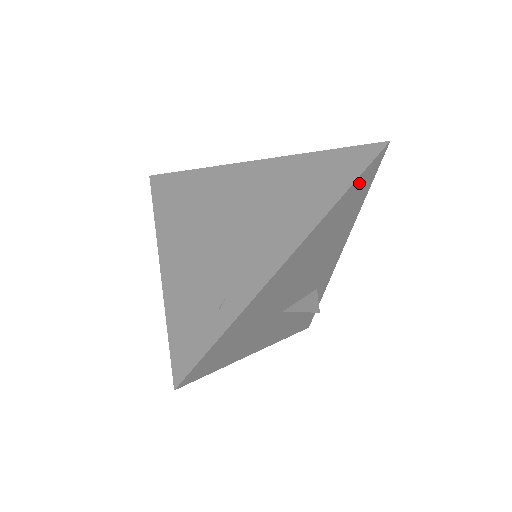
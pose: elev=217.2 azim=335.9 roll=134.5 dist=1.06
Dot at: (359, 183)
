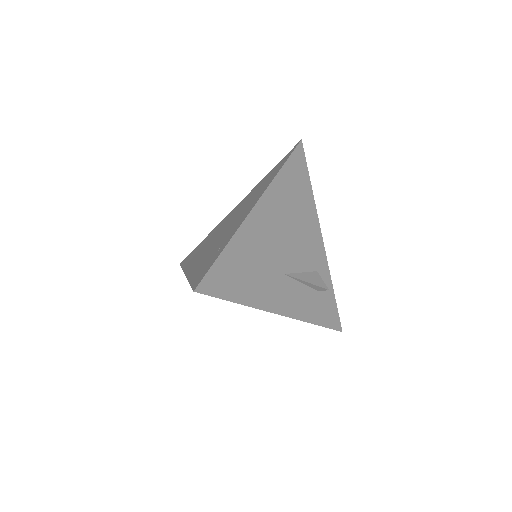
Dot at: (292, 165)
